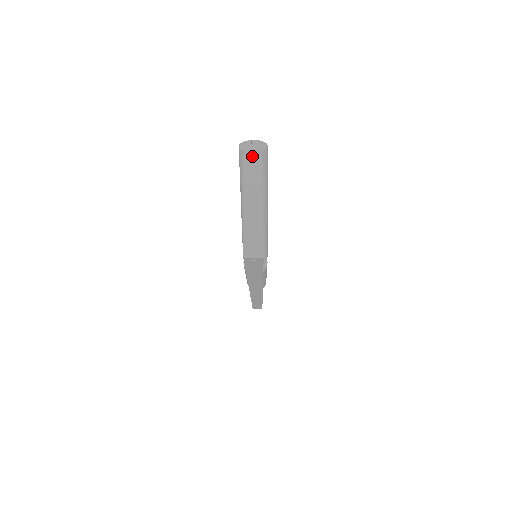
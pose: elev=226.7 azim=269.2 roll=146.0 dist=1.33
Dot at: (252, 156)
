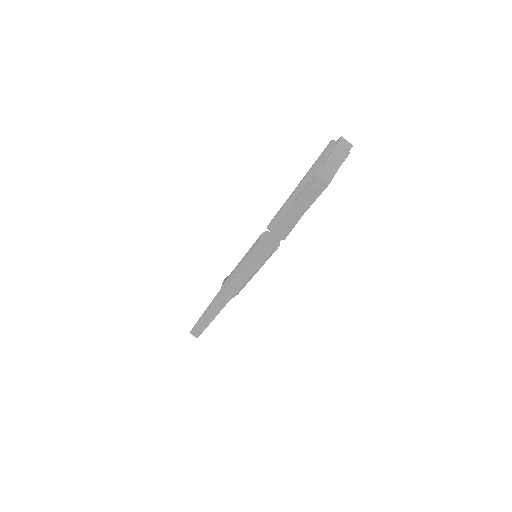
Dot at: occluded
